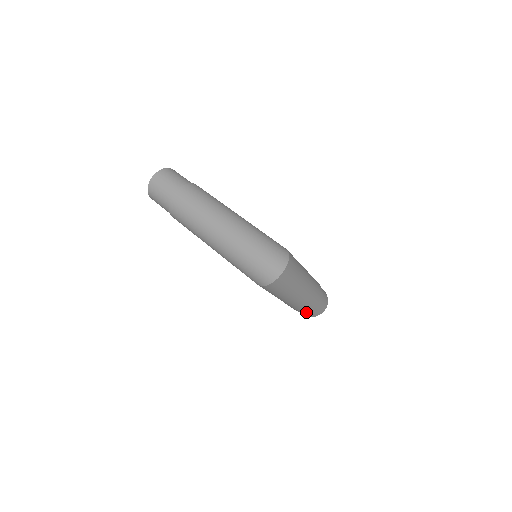
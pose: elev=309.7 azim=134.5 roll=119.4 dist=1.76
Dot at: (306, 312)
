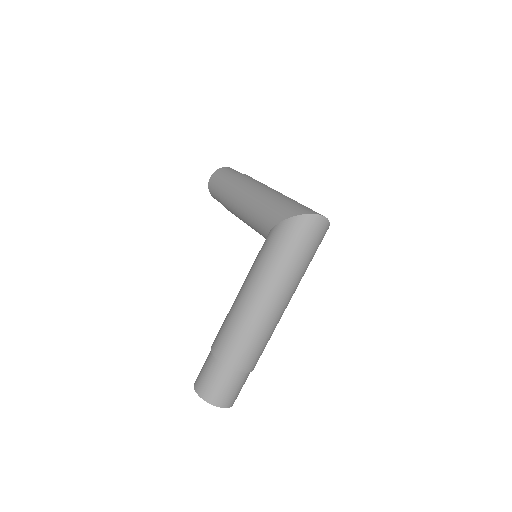
Dot at: (225, 363)
